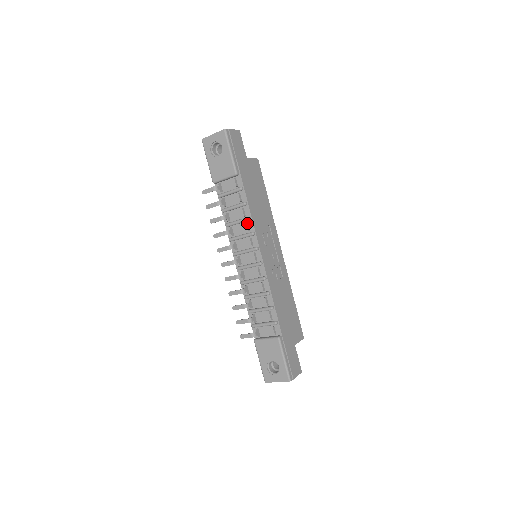
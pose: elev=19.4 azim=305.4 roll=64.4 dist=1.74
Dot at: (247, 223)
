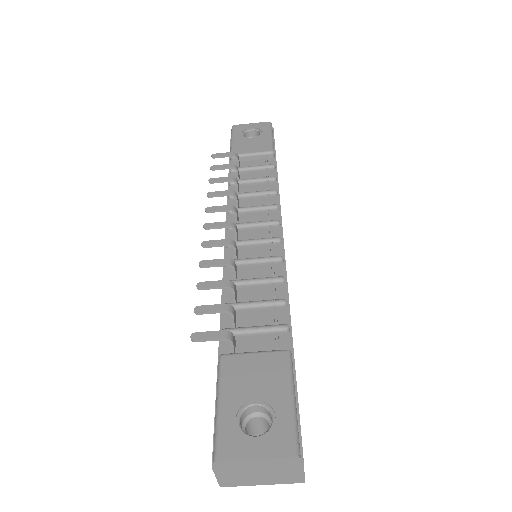
Dot at: (269, 197)
